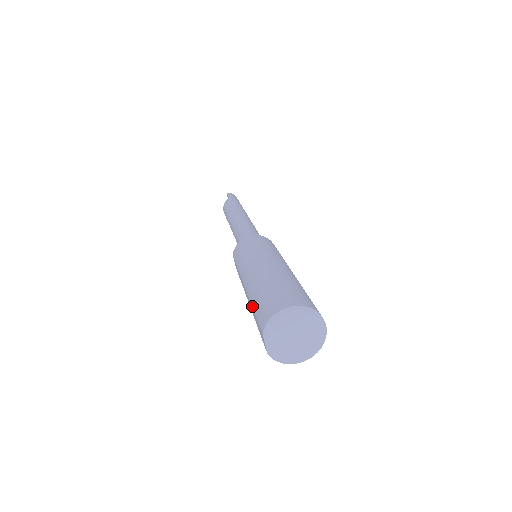
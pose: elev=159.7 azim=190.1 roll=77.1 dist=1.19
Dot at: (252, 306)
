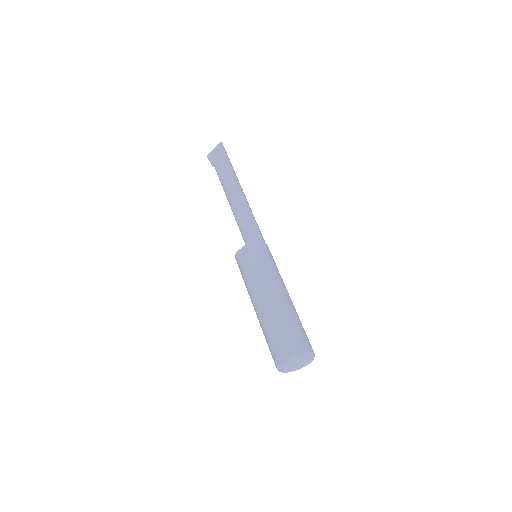
Dot at: (278, 324)
